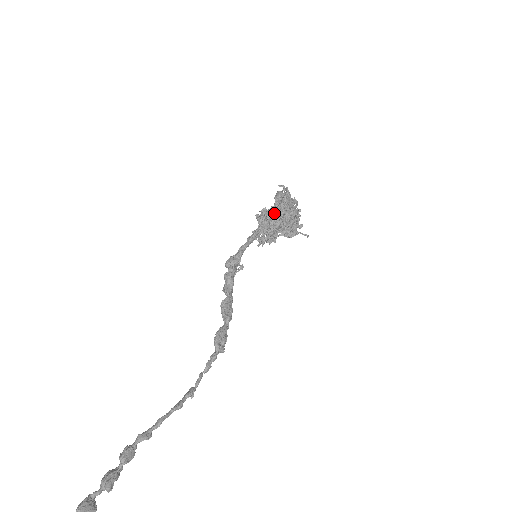
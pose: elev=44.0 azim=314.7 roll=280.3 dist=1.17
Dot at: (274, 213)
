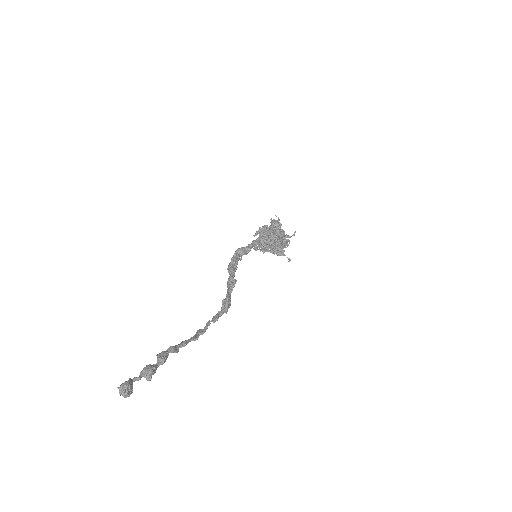
Dot at: (274, 233)
